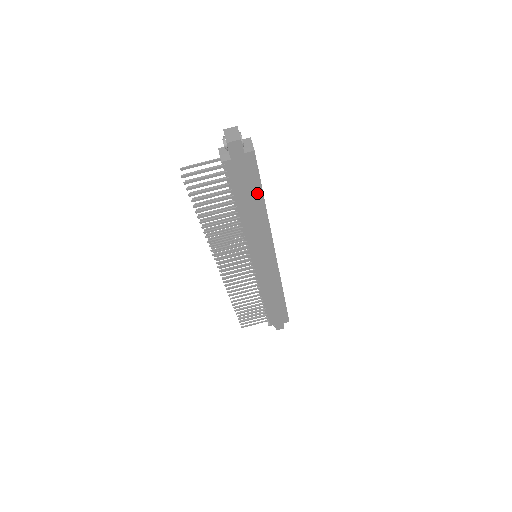
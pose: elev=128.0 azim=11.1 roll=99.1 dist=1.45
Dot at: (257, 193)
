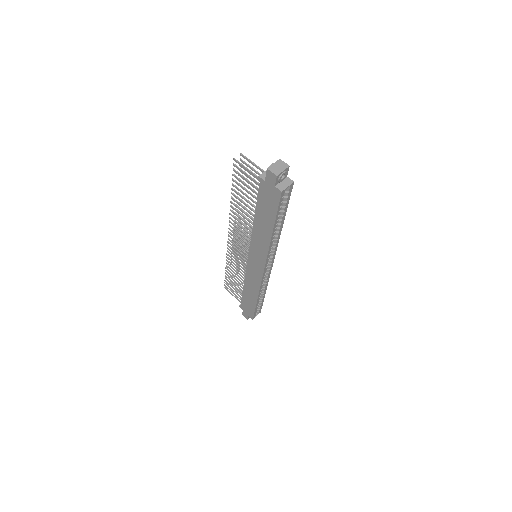
Dot at: (271, 219)
